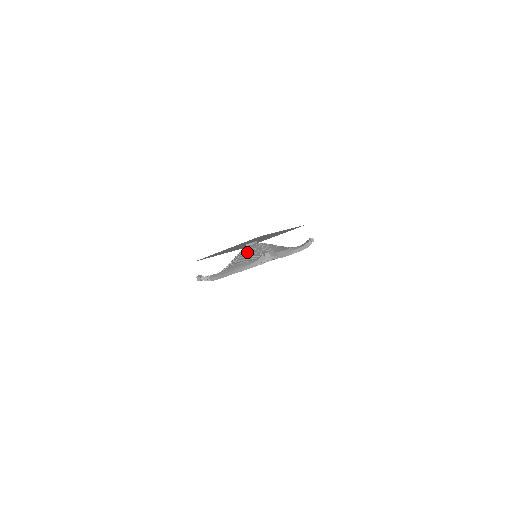
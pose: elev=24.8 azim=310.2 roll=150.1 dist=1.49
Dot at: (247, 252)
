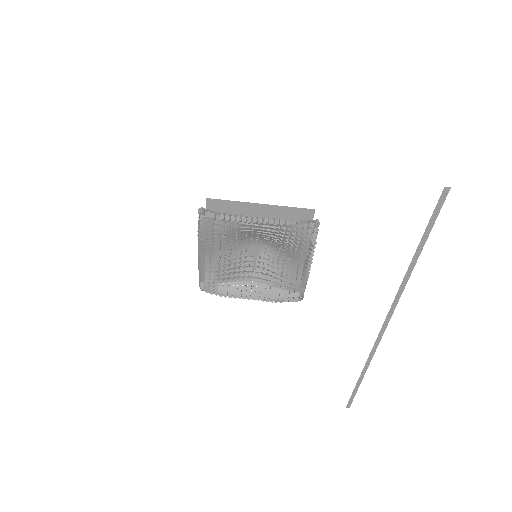
Dot at: occluded
